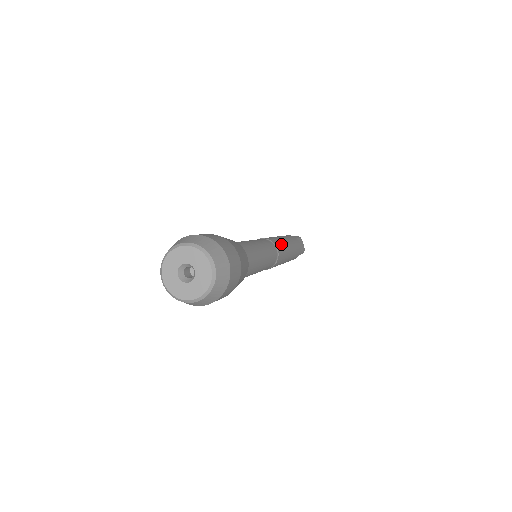
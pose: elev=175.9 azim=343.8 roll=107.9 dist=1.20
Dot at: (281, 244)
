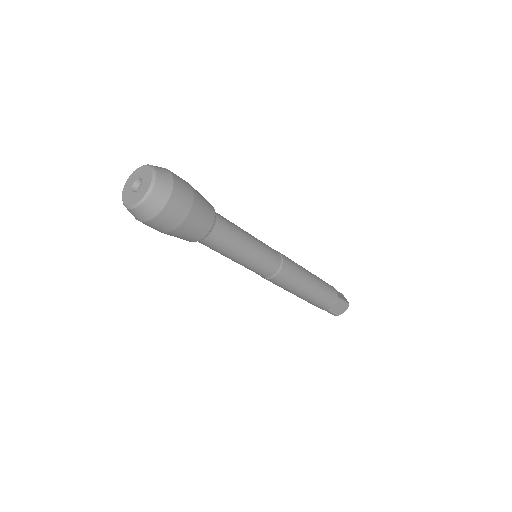
Dot at: (291, 260)
